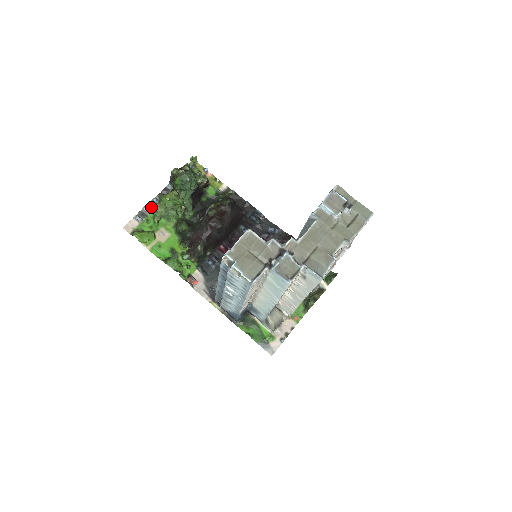
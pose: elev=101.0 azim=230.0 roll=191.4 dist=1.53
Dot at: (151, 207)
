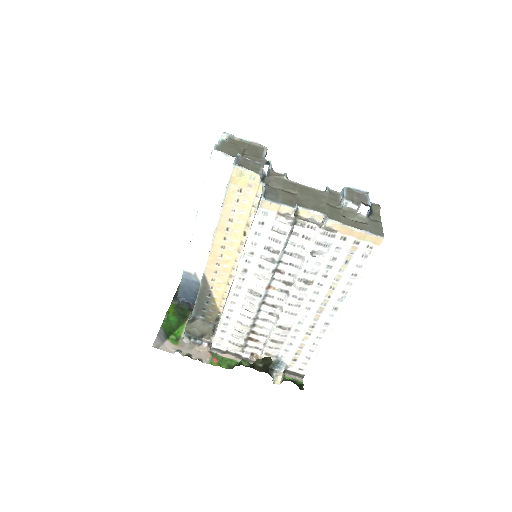
Dot at: occluded
